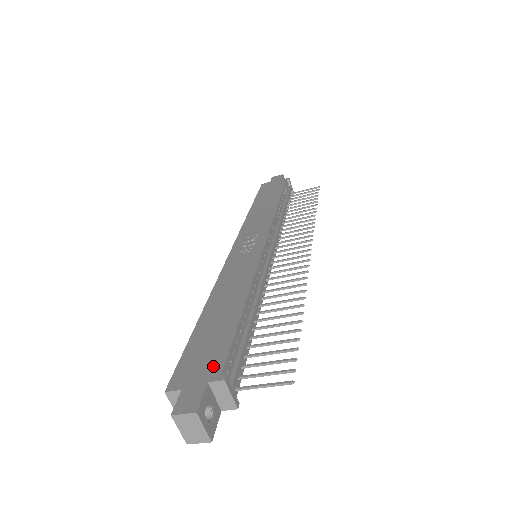
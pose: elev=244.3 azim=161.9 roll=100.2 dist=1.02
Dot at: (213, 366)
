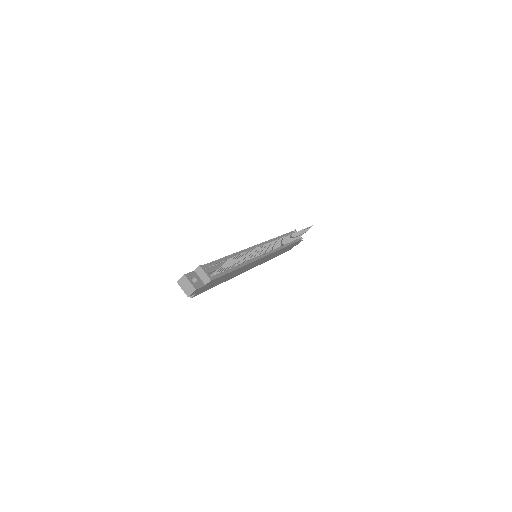
Dot at: occluded
